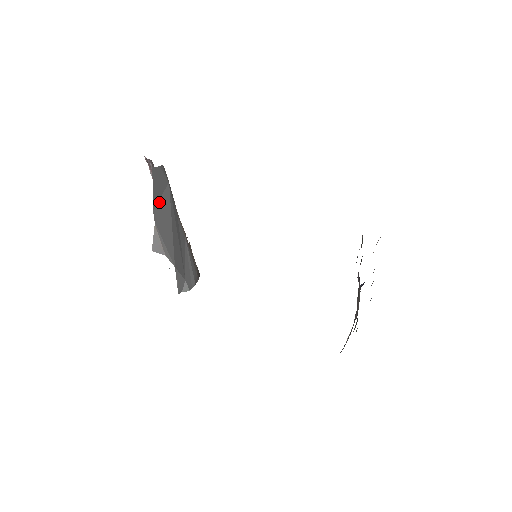
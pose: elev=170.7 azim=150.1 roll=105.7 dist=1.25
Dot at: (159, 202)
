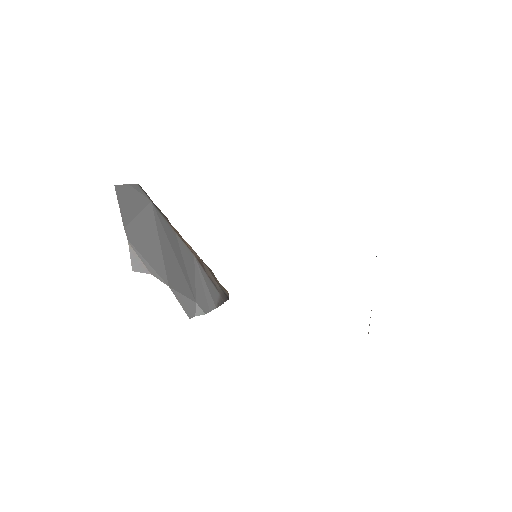
Dot at: (135, 220)
